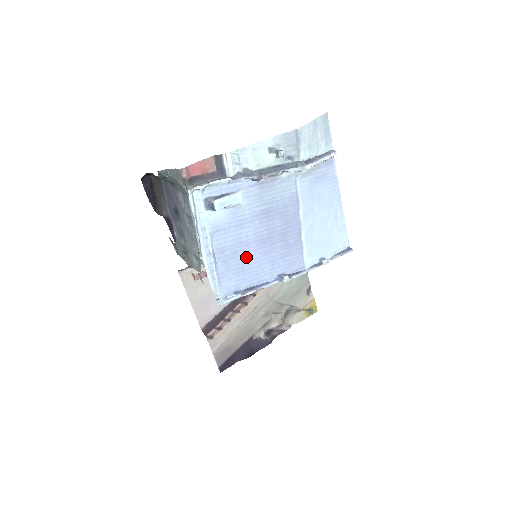
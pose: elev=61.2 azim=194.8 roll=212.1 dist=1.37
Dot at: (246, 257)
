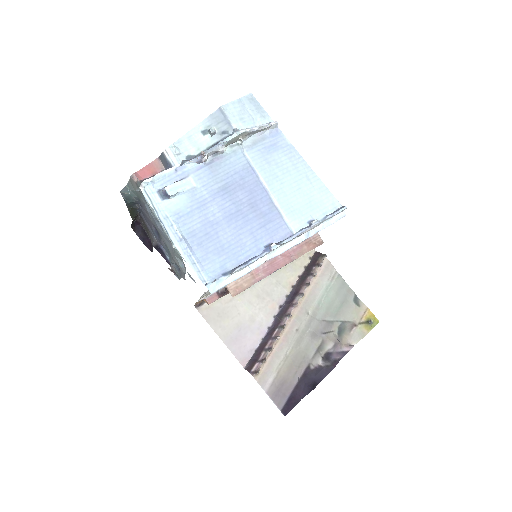
Dot at: (221, 235)
